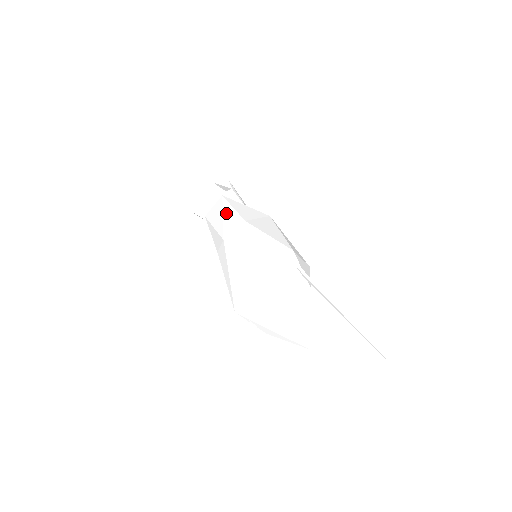
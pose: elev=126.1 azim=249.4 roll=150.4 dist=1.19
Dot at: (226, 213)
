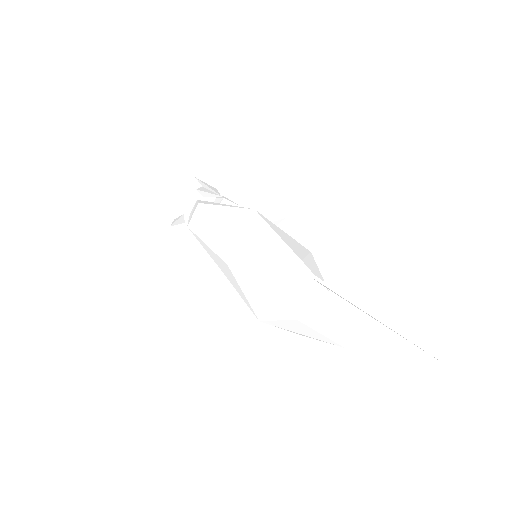
Dot at: (214, 228)
